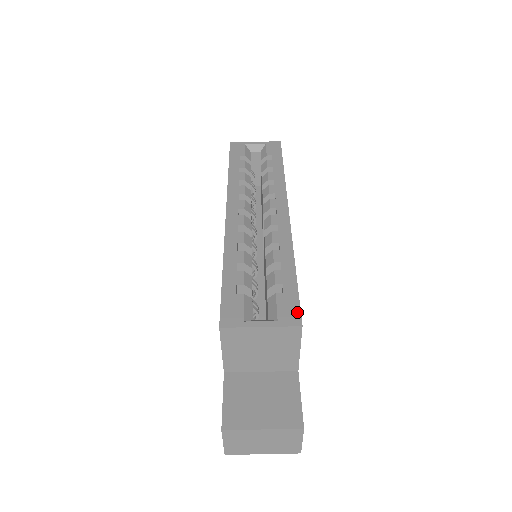
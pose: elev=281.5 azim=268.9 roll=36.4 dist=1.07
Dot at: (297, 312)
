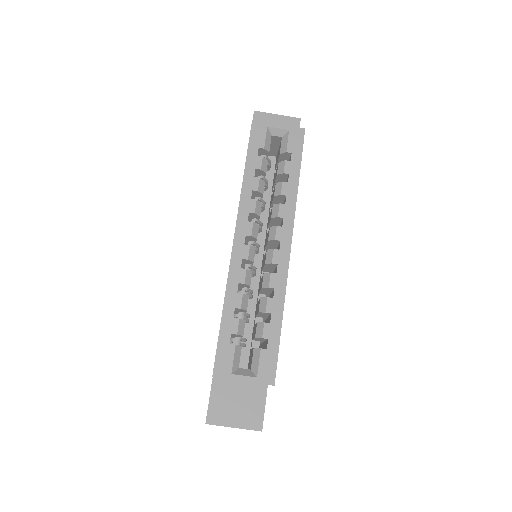
Dot at: (273, 371)
